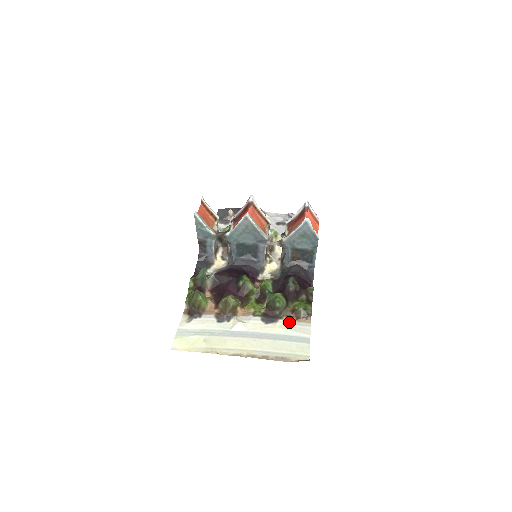
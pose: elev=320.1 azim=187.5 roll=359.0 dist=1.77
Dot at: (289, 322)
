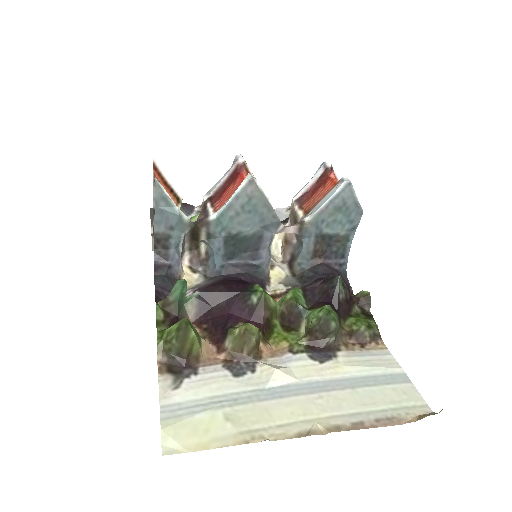
Dot at: (355, 353)
